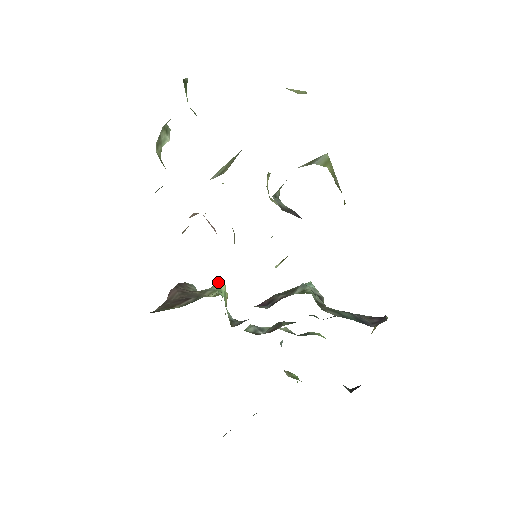
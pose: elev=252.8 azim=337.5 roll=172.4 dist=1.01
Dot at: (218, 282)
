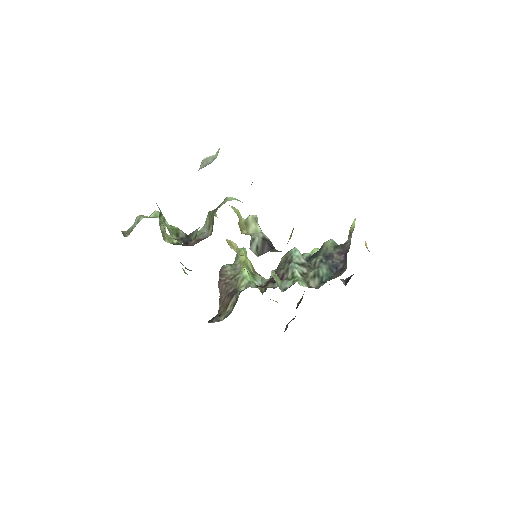
Dot at: (242, 269)
